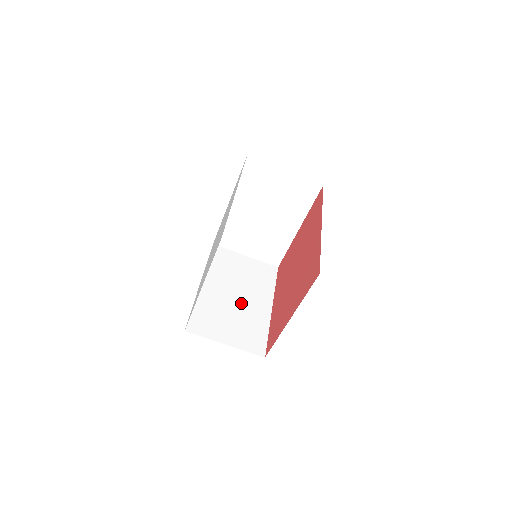
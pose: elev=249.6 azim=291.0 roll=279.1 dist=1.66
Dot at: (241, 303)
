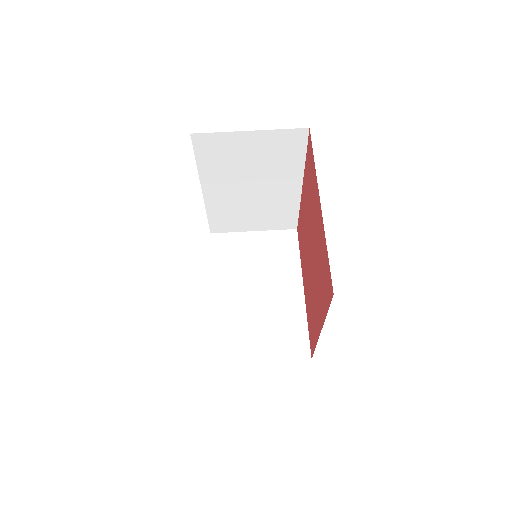
Dot at: occluded
